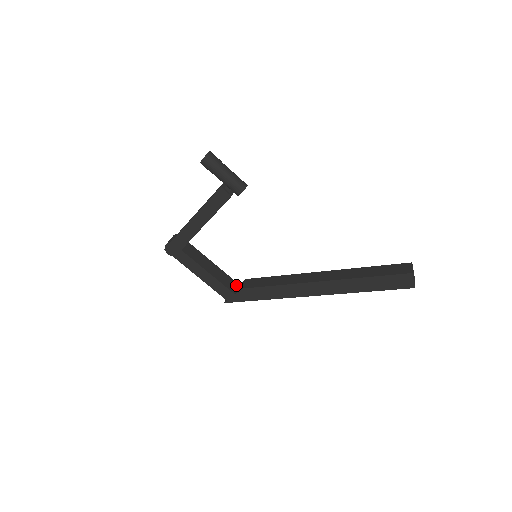
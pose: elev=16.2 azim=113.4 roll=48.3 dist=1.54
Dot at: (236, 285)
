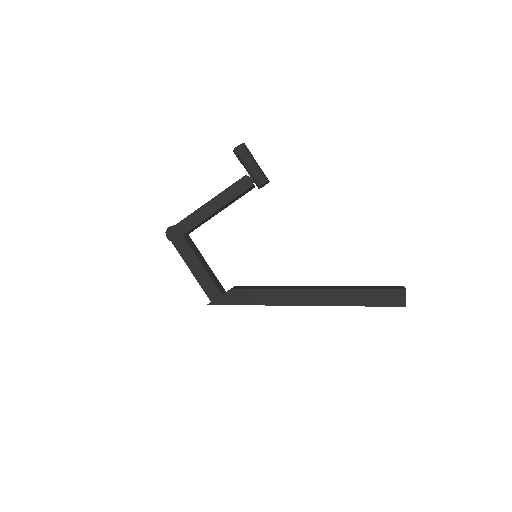
Dot at: (223, 290)
